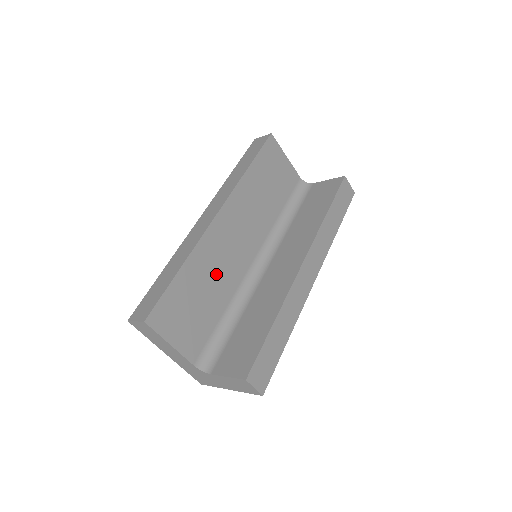
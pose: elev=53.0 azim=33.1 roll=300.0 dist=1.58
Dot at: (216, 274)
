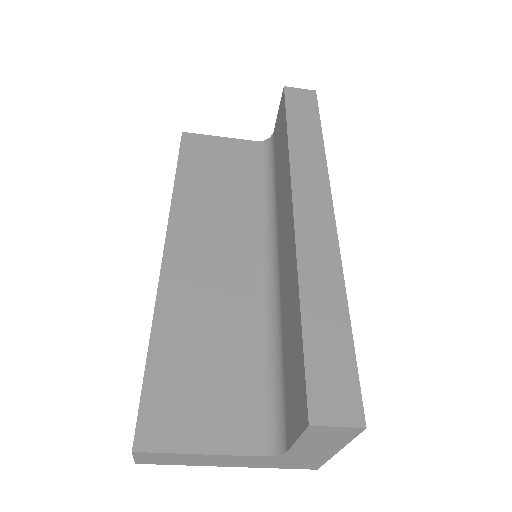
Dot at: (211, 316)
